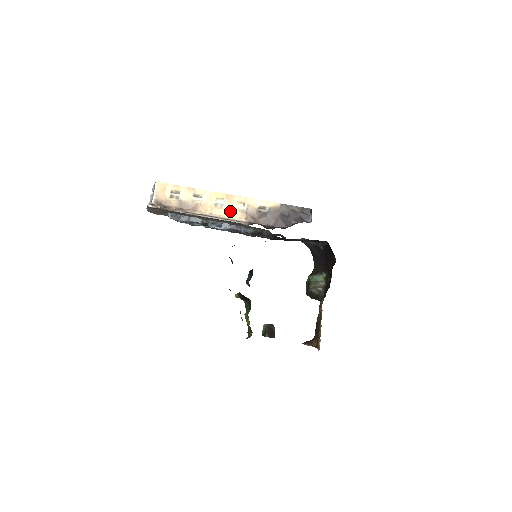
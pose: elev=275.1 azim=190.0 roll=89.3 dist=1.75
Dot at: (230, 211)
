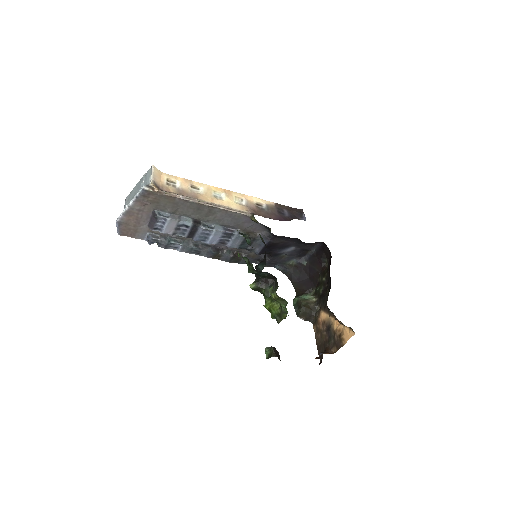
Dot at: (231, 203)
